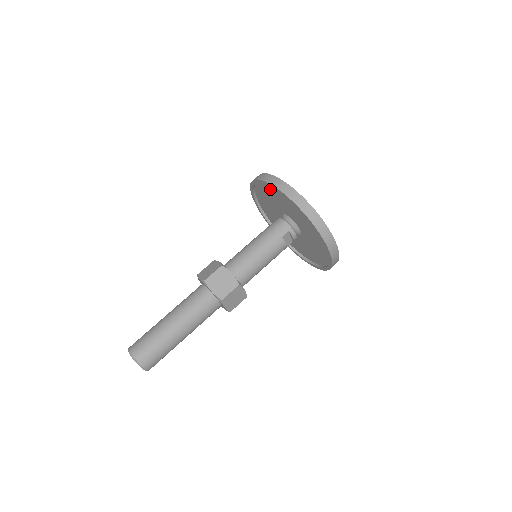
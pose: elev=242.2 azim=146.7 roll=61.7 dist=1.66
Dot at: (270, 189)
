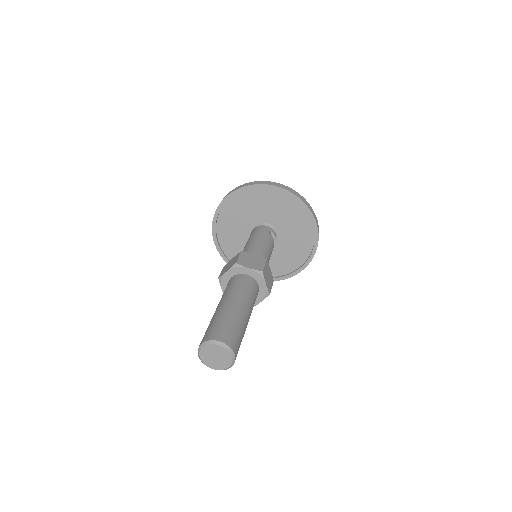
Dot at: (239, 202)
